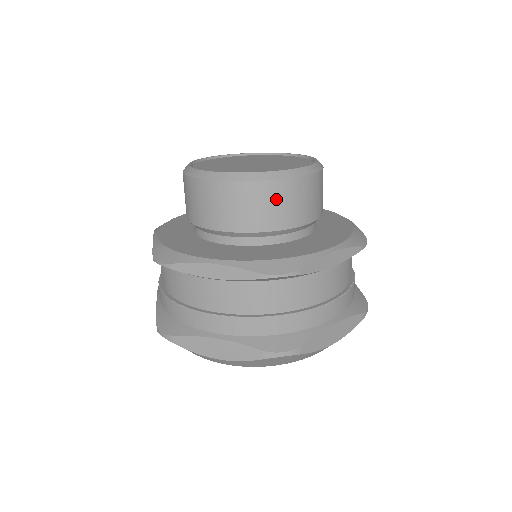
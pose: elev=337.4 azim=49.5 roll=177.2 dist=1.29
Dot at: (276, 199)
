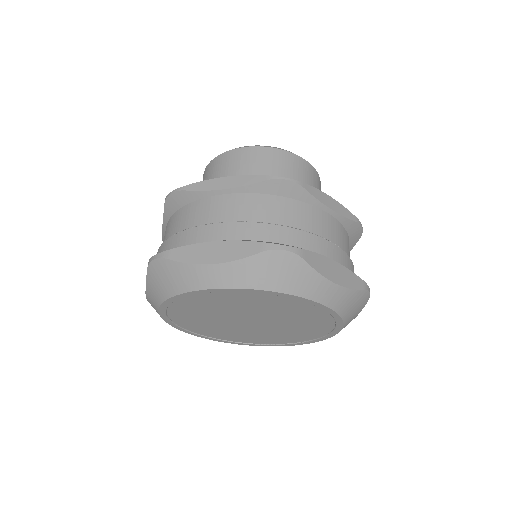
Dot at: (283, 163)
